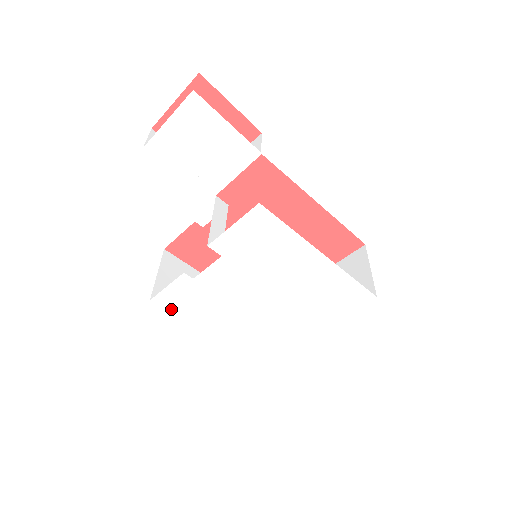
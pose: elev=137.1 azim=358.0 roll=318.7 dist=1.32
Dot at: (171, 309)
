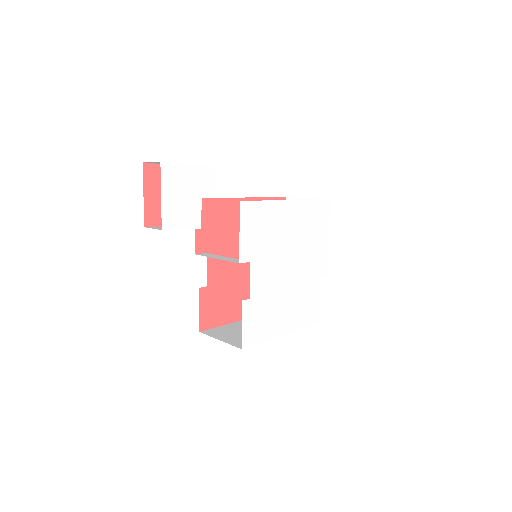
Dot at: (256, 341)
